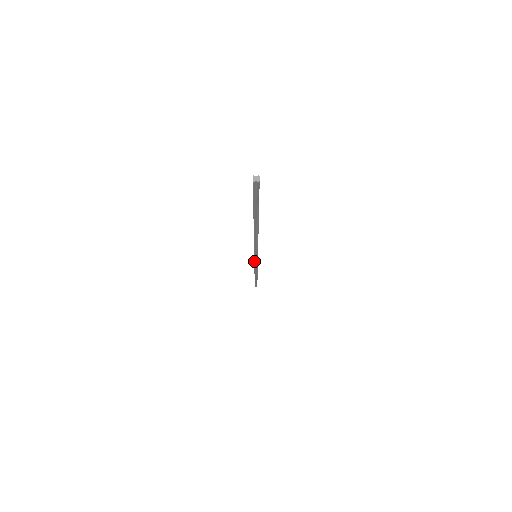
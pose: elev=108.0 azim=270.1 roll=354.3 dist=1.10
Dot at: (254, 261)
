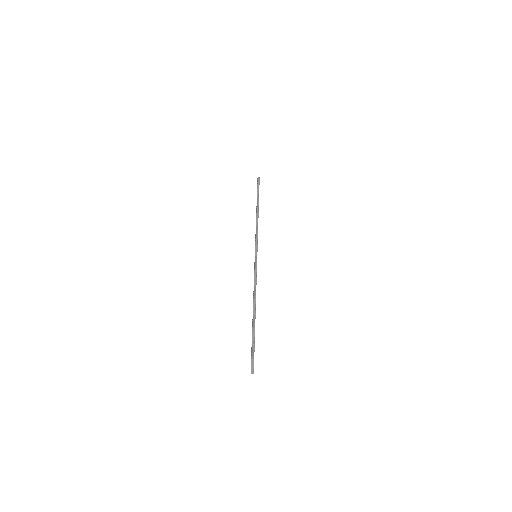
Dot at: (255, 249)
